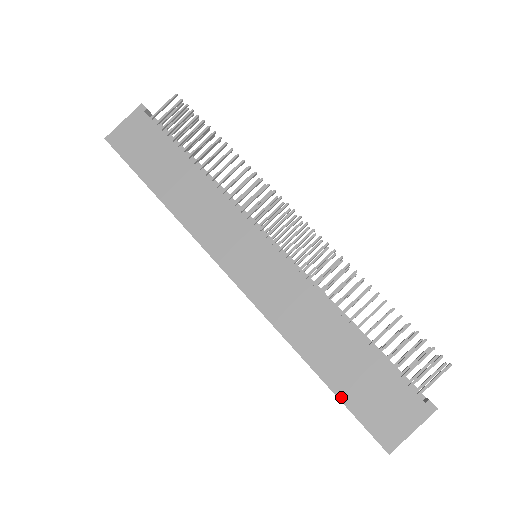
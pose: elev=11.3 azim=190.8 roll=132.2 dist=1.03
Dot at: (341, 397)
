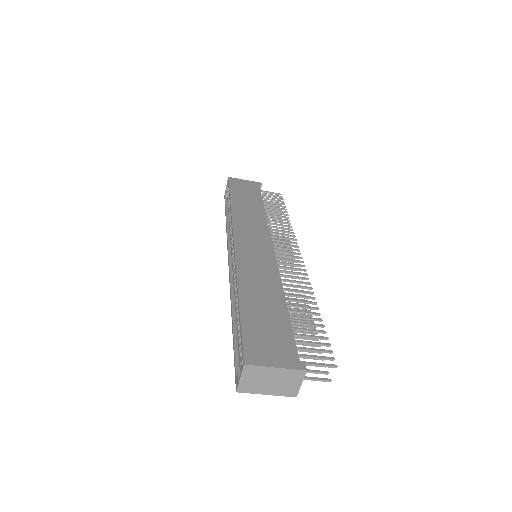
Dot at: (243, 319)
